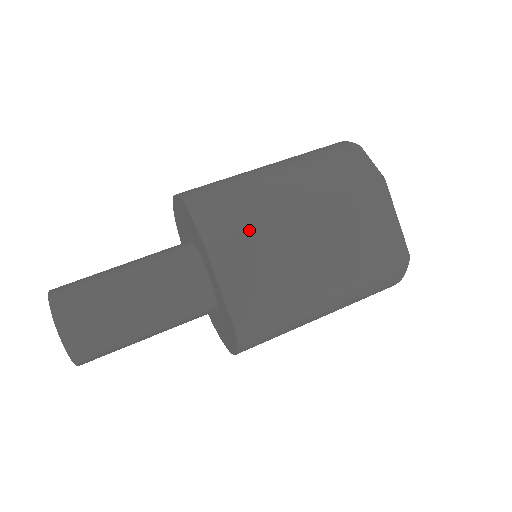
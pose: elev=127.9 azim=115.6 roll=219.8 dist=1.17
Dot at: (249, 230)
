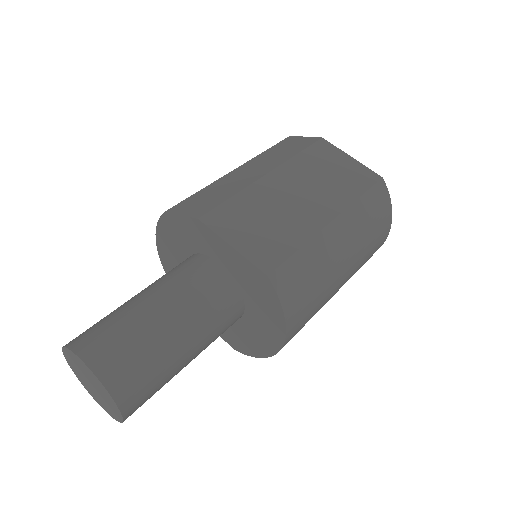
Dot at: (233, 198)
